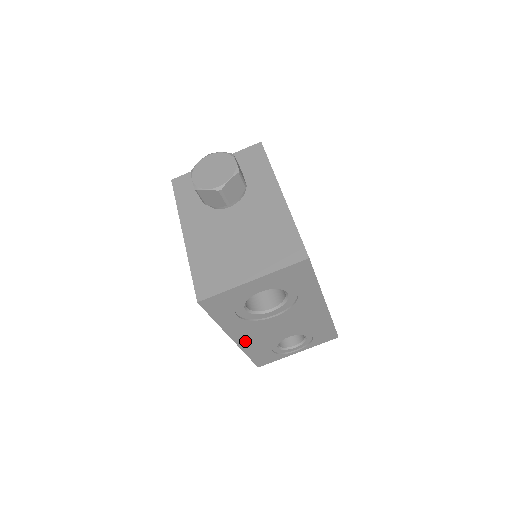
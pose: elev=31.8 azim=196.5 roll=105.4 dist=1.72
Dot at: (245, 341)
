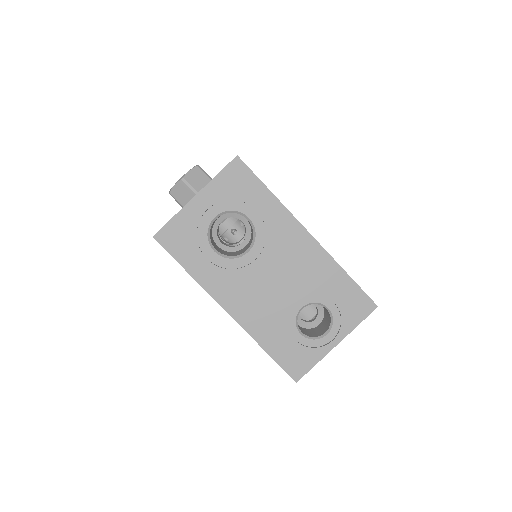
Dot at: (244, 314)
